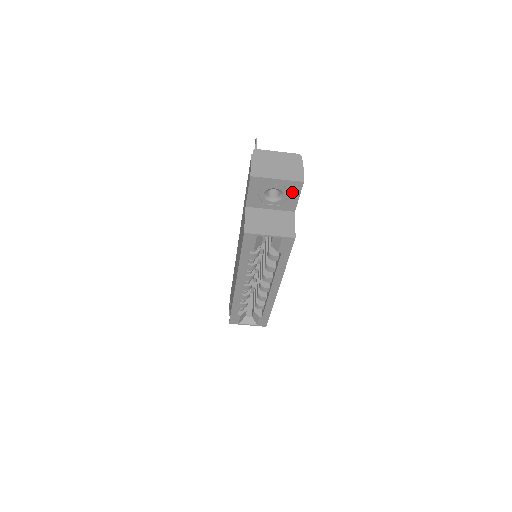
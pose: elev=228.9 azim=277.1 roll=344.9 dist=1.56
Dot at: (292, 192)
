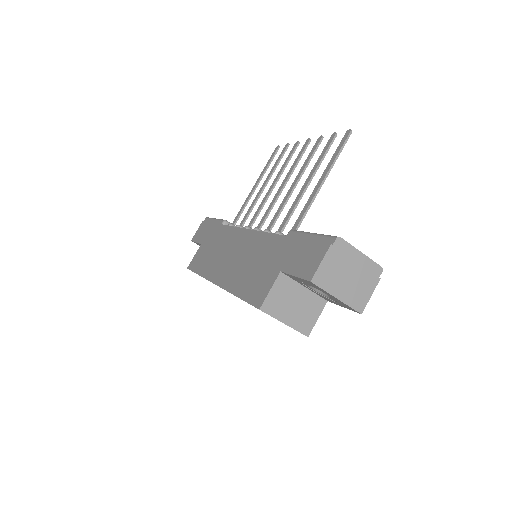
Dot at: (341, 304)
